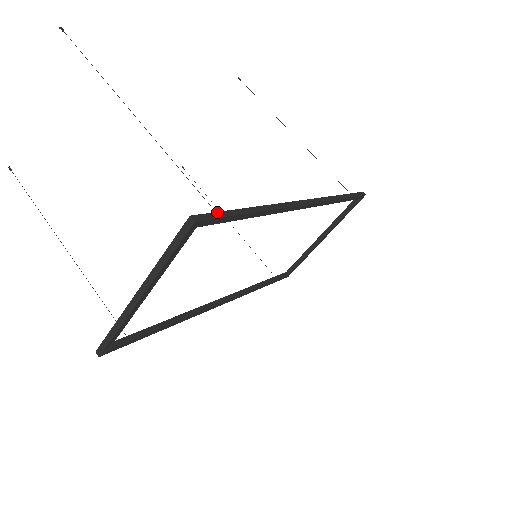
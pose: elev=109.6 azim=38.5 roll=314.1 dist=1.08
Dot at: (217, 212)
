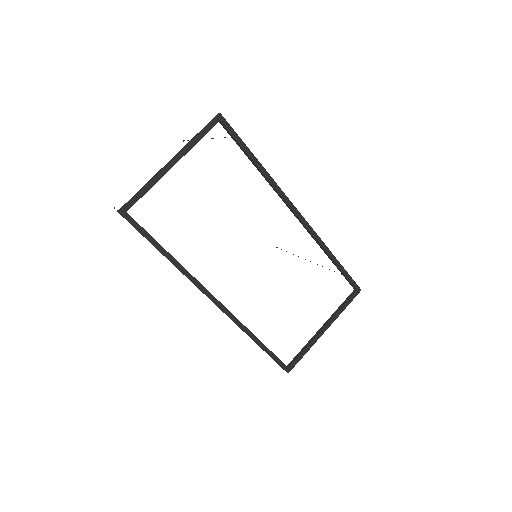
Dot at: (234, 132)
